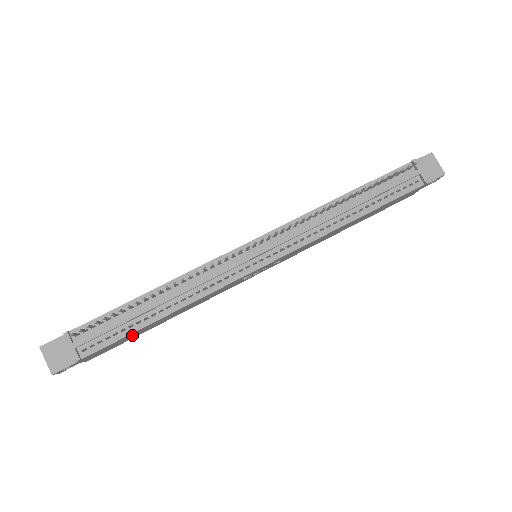
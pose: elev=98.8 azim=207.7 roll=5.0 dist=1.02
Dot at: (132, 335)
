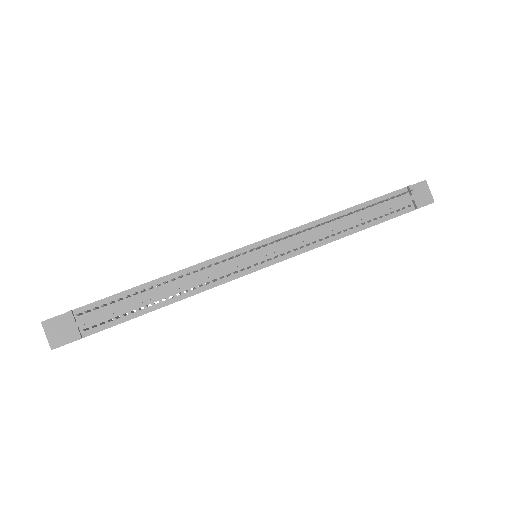
Dot at: occluded
